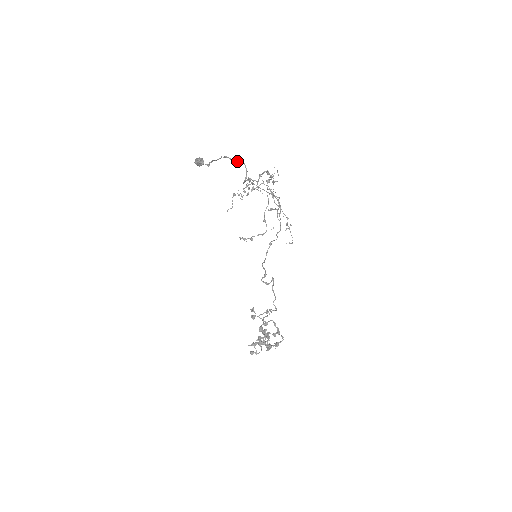
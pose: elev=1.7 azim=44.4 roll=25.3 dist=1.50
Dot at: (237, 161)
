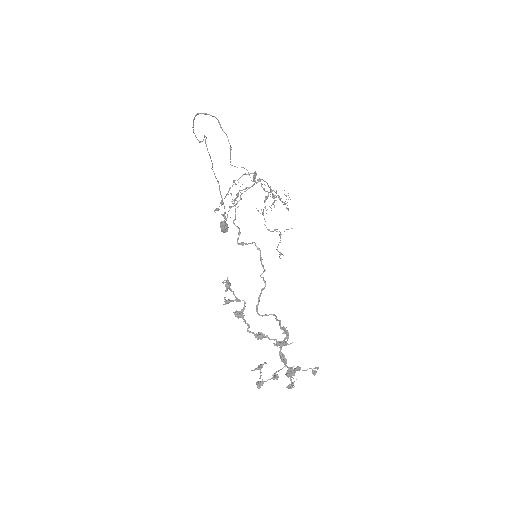
Dot at: occluded
